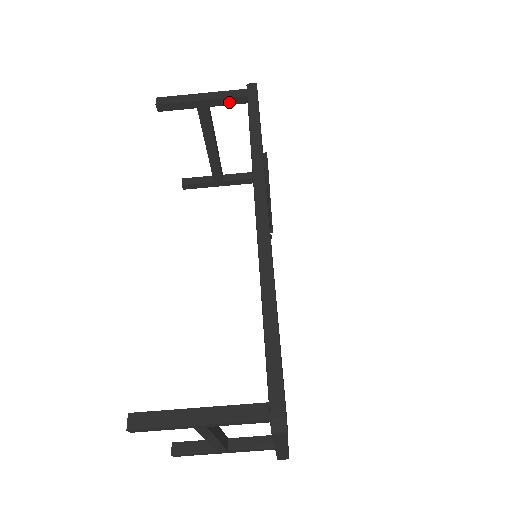
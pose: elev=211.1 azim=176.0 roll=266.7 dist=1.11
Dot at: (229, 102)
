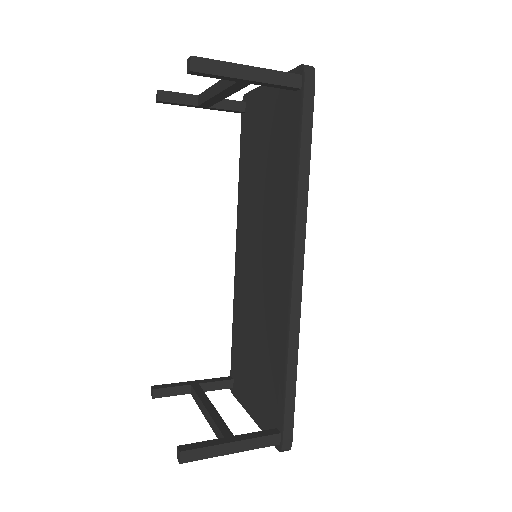
Dot at: (278, 86)
